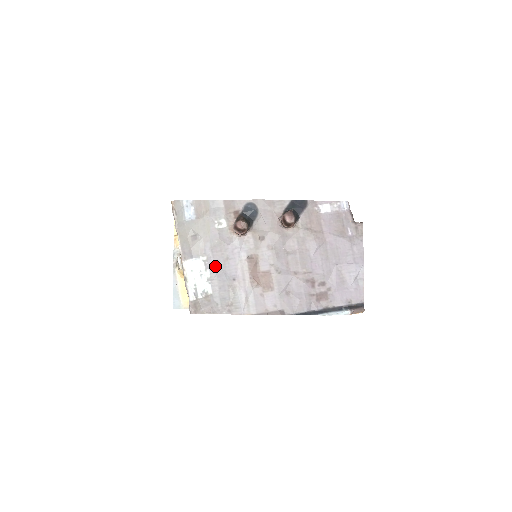
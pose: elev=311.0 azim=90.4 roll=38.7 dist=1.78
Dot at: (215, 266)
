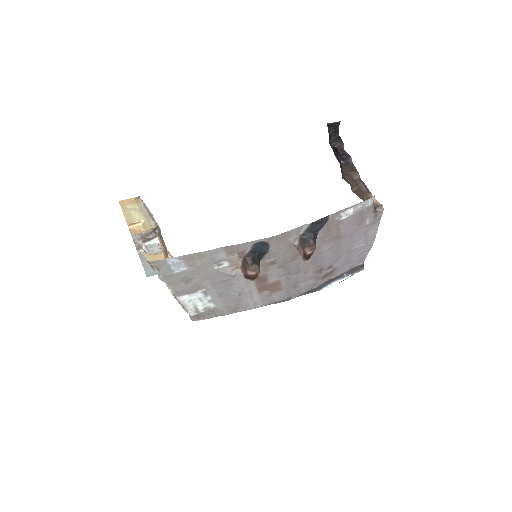
Dot at: (217, 292)
